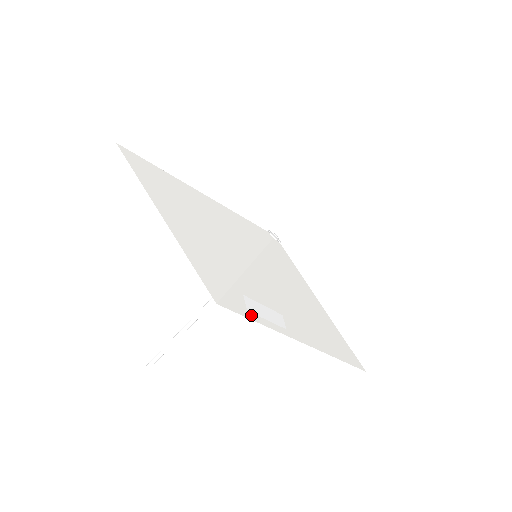
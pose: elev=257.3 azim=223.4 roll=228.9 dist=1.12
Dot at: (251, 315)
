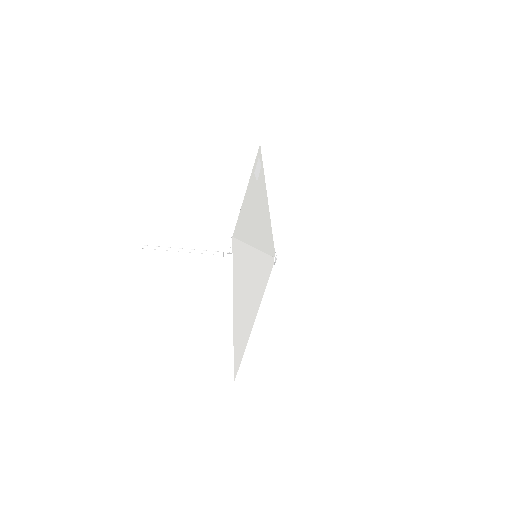
Dot at: (258, 157)
